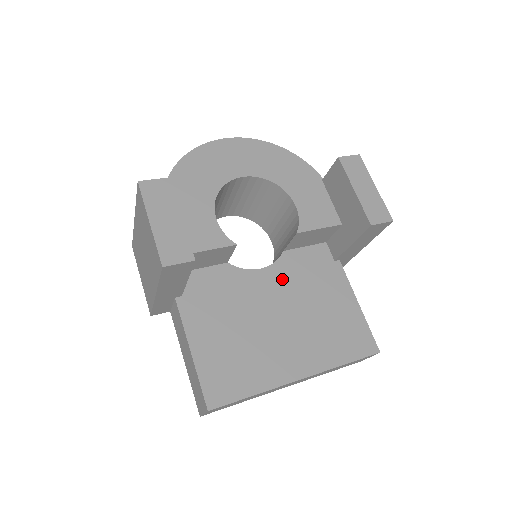
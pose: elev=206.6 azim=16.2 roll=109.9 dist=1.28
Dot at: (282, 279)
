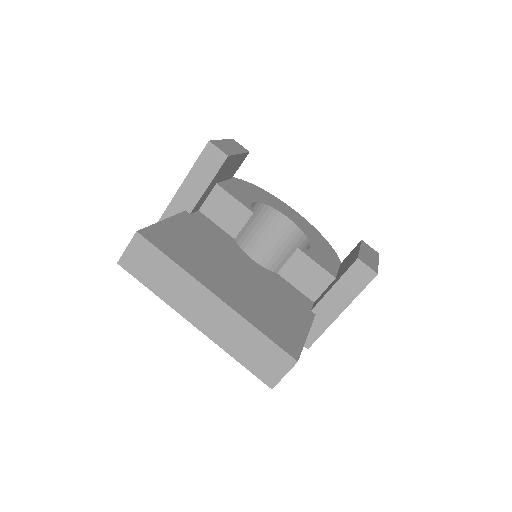
Dot at: (262, 274)
